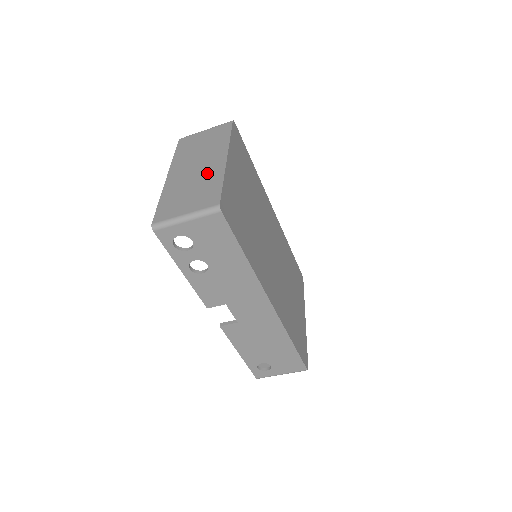
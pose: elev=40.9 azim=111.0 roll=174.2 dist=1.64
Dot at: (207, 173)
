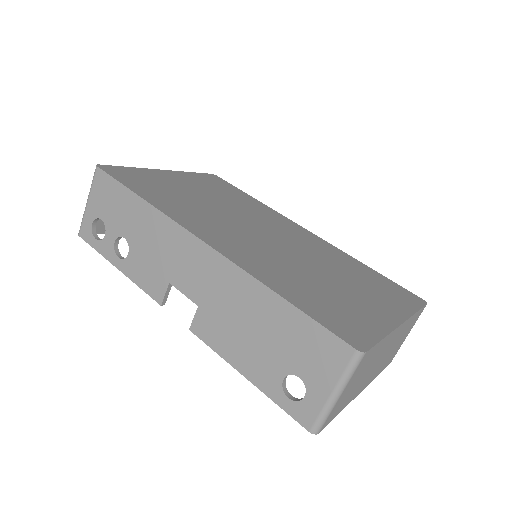
Dot at: occluded
